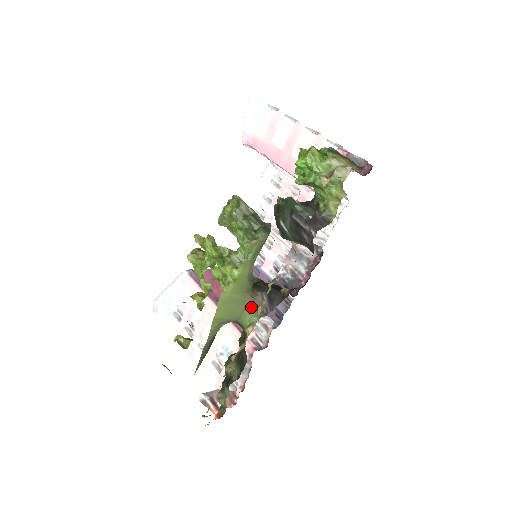
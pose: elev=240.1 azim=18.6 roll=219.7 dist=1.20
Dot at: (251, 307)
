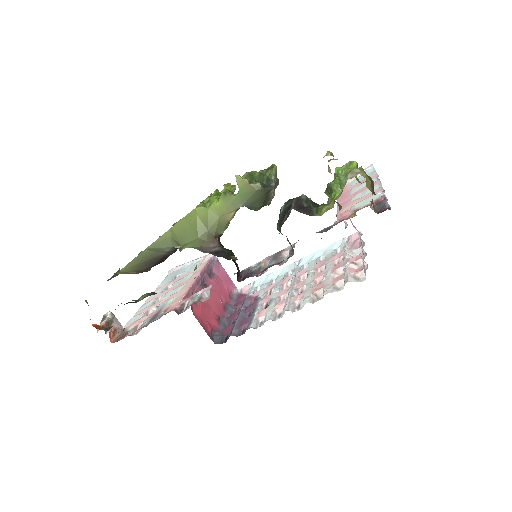
Dot at: (199, 242)
